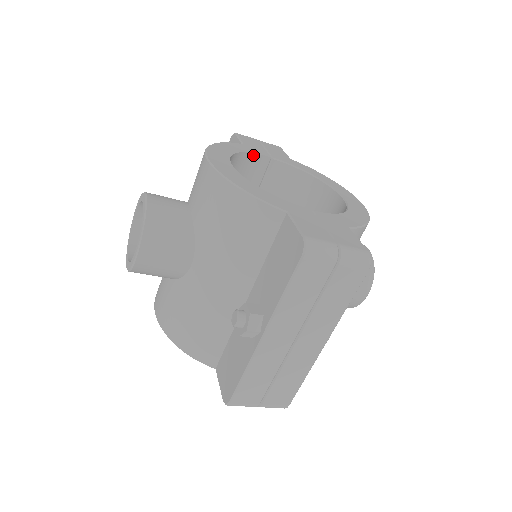
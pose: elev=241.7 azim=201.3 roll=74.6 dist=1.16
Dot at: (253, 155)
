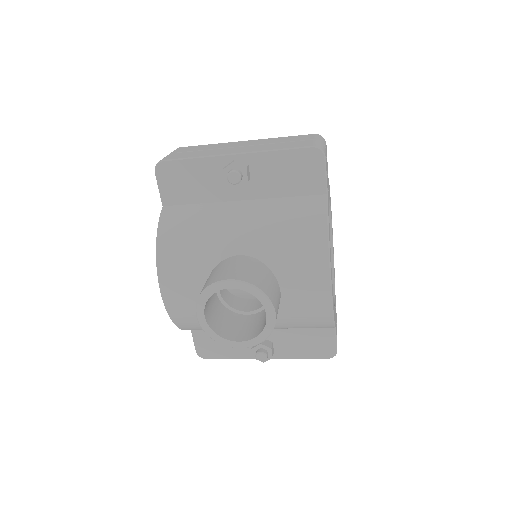
Dot at: occluded
